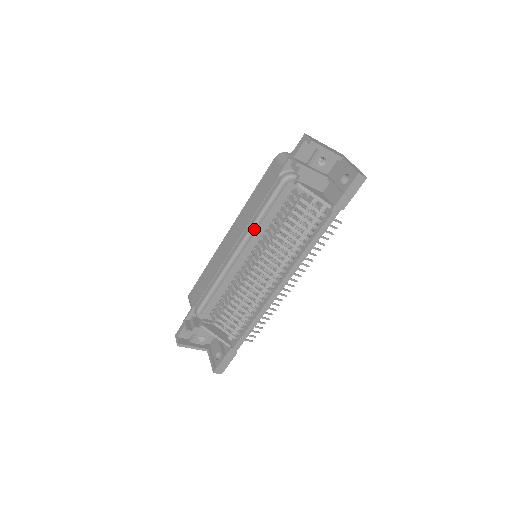
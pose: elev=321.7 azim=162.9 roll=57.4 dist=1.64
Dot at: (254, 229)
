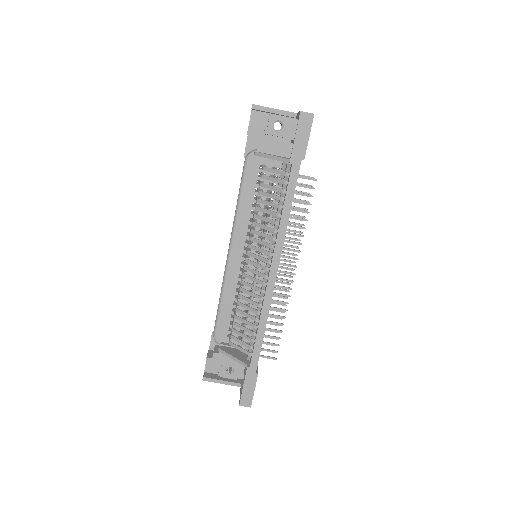
Dot at: (237, 221)
